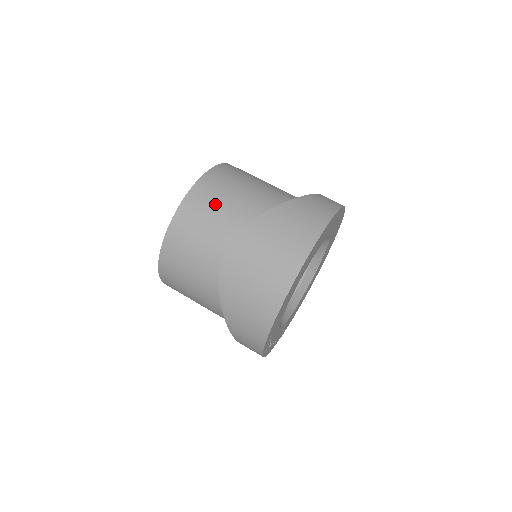
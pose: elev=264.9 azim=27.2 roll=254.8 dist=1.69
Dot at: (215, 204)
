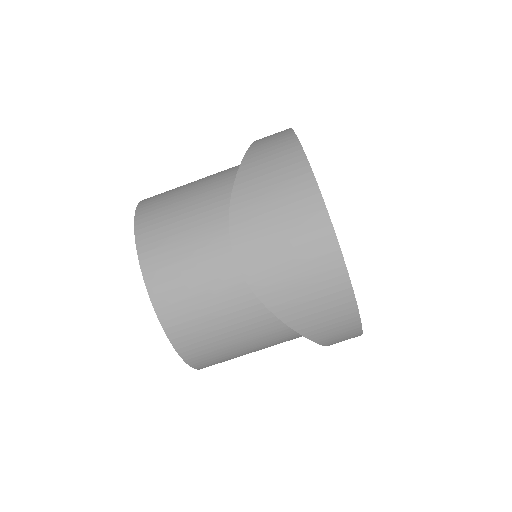
Dot at: (175, 234)
